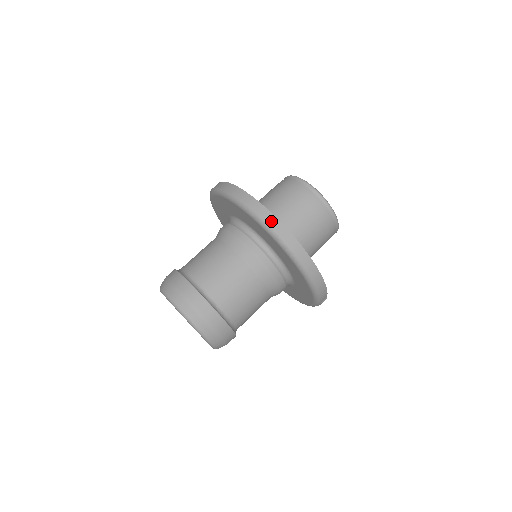
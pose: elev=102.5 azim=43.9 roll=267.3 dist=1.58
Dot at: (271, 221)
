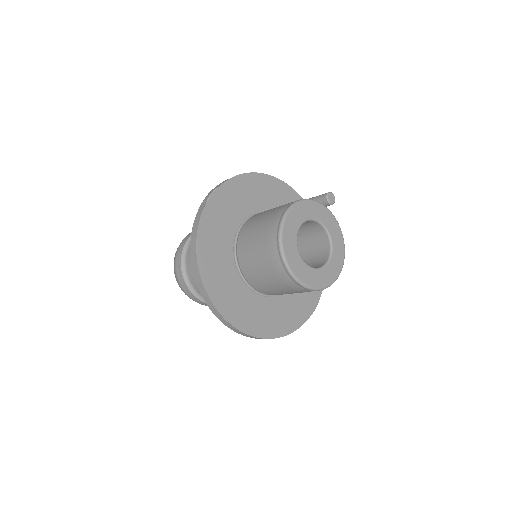
Dot at: (224, 322)
